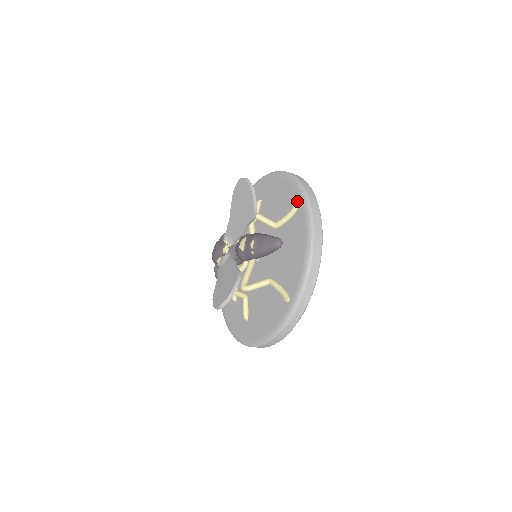
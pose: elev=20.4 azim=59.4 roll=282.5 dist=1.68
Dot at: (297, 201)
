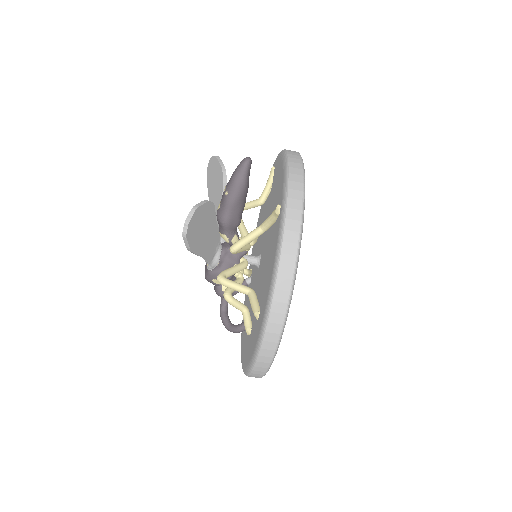
Dot at: occluded
